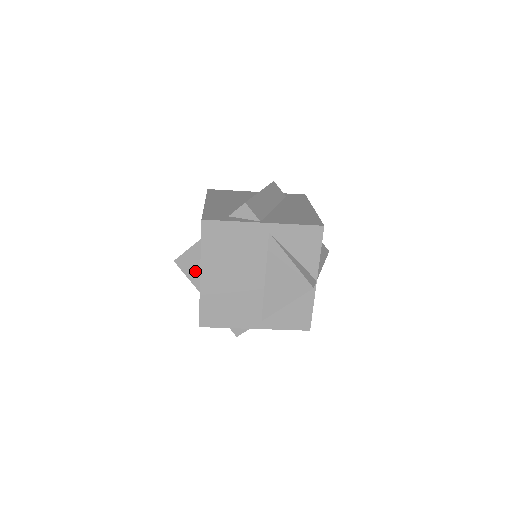
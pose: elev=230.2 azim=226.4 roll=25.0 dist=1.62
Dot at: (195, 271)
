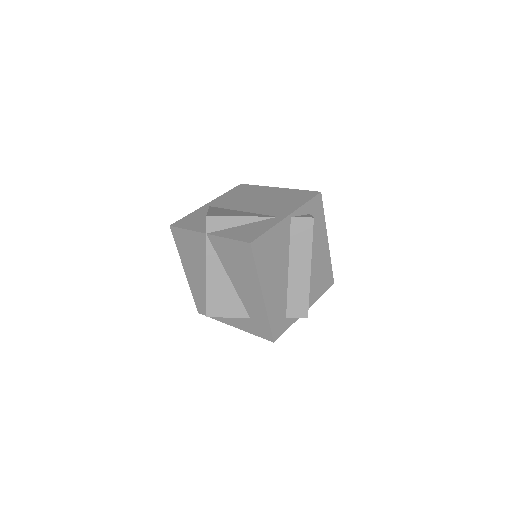
Dot at: occluded
